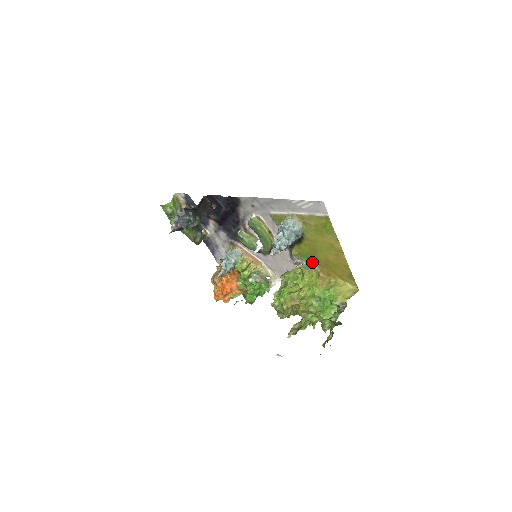
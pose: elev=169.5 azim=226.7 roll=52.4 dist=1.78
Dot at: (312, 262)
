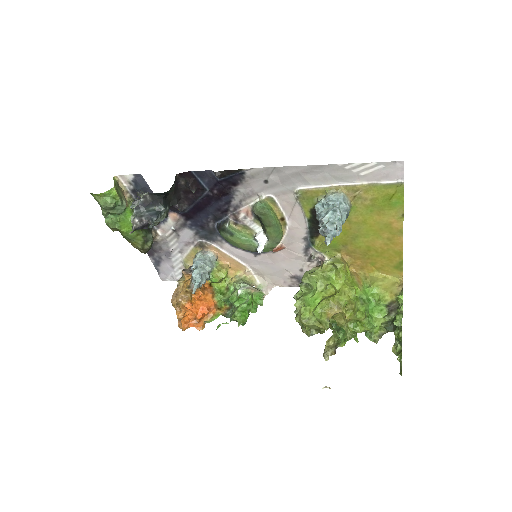
Dot at: (341, 254)
